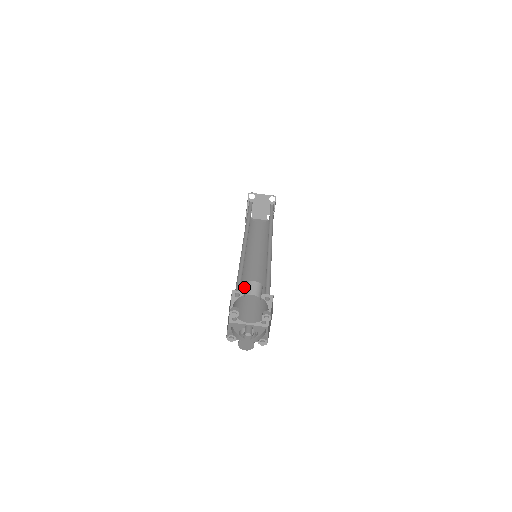
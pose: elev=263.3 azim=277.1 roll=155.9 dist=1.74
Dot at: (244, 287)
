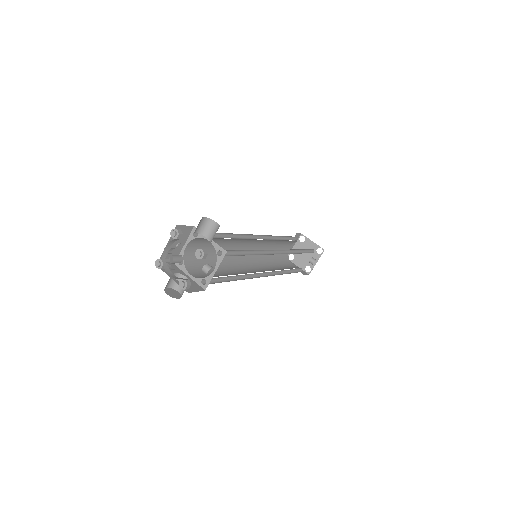
Dot at: (220, 264)
